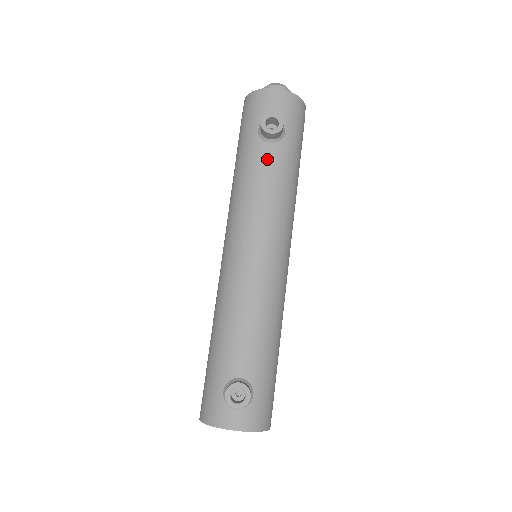
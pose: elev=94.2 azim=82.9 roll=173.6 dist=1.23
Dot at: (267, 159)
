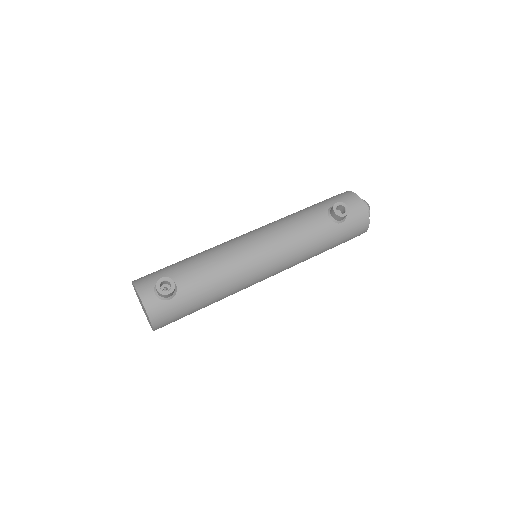
Dot at: (319, 221)
